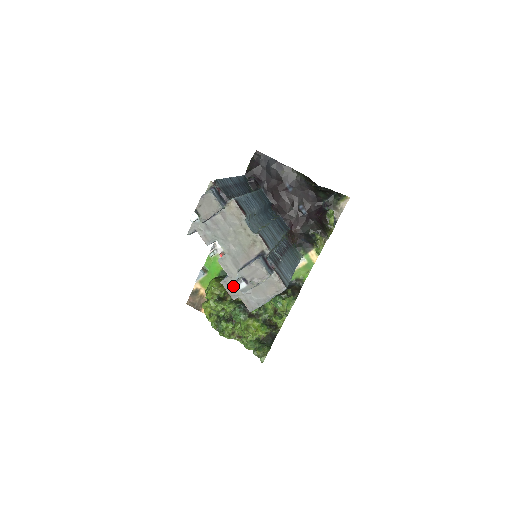
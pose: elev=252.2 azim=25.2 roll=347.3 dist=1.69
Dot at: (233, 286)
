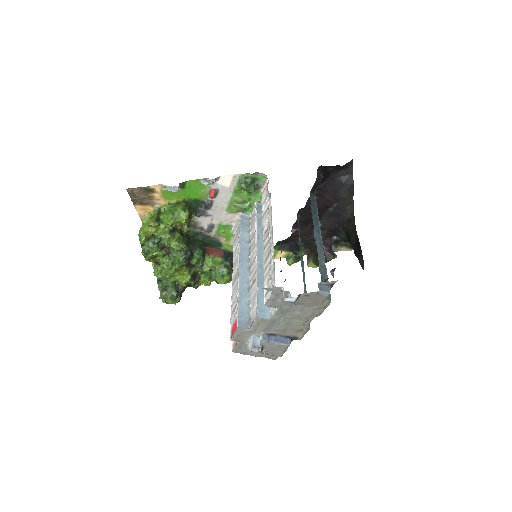
Dot at: (244, 336)
